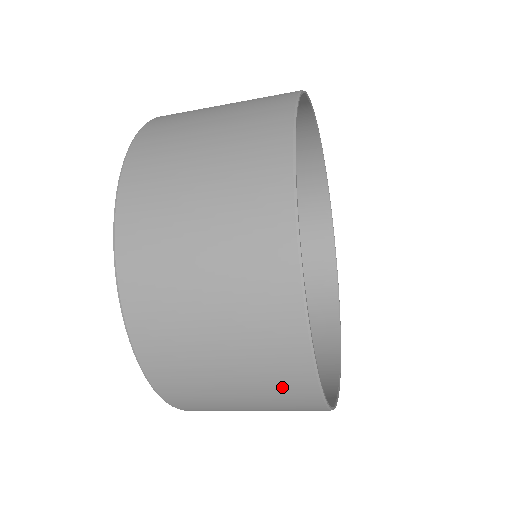
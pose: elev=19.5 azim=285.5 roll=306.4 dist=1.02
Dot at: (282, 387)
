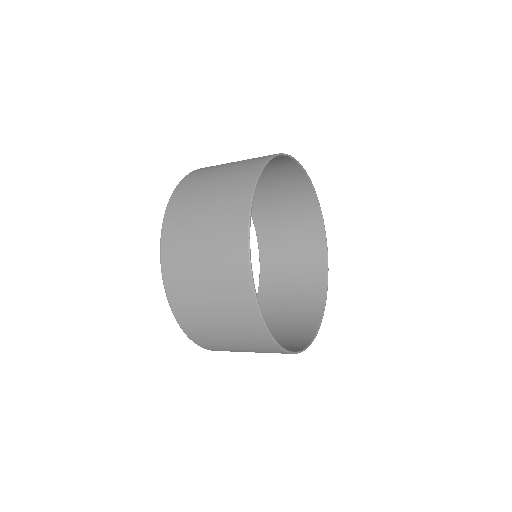
Dot at: occluded
